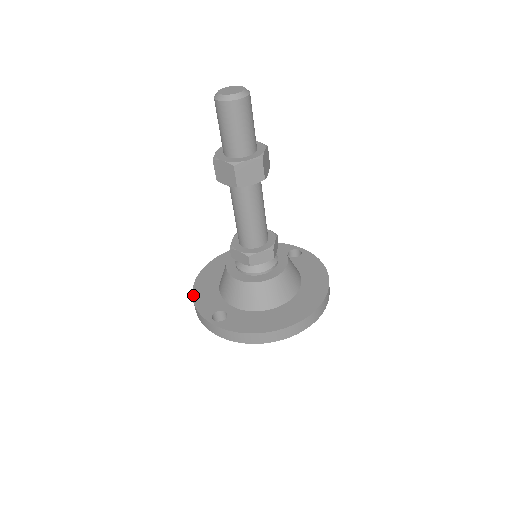
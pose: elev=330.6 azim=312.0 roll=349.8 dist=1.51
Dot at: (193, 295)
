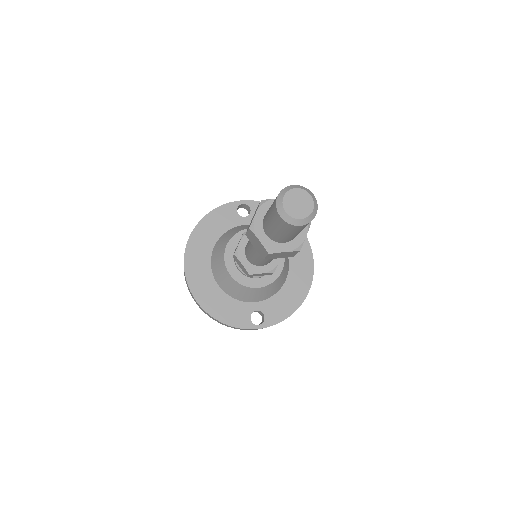
Dot at: (215, 318)
